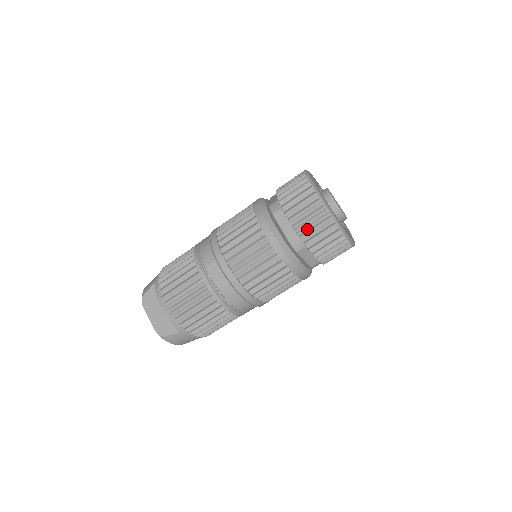
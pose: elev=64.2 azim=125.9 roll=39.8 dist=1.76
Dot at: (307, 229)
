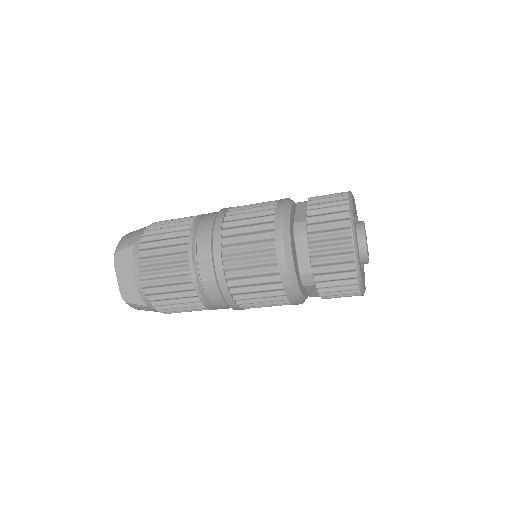
Dot at: (325, 272)
